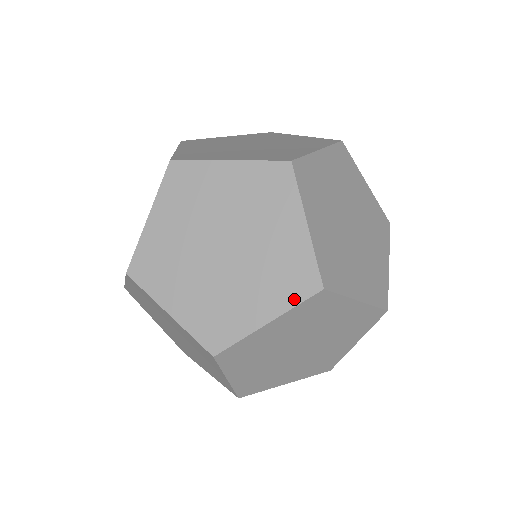
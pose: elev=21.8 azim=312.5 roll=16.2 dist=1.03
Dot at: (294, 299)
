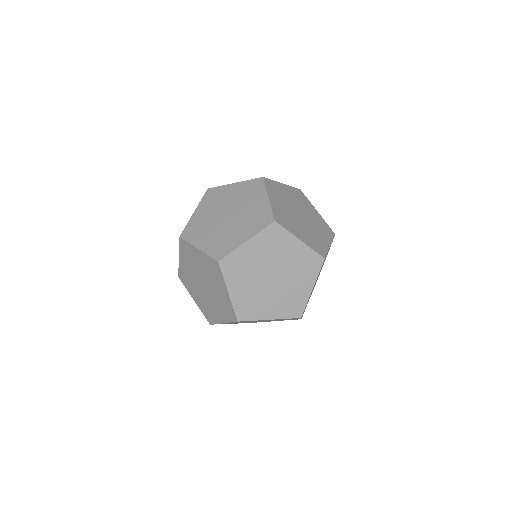
Dot at: (260, 228)
